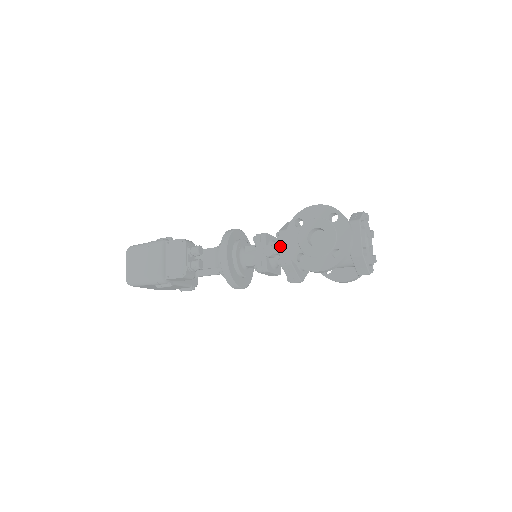
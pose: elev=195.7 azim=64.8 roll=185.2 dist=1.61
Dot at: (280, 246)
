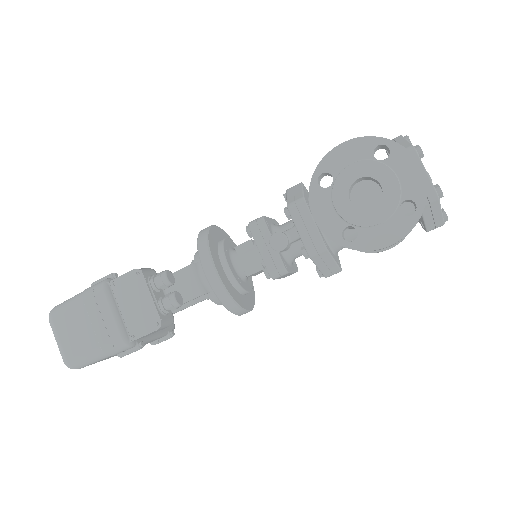
Dot at: (298, 228)
